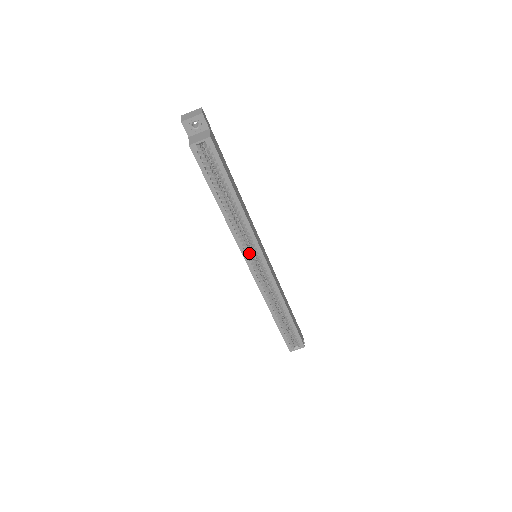
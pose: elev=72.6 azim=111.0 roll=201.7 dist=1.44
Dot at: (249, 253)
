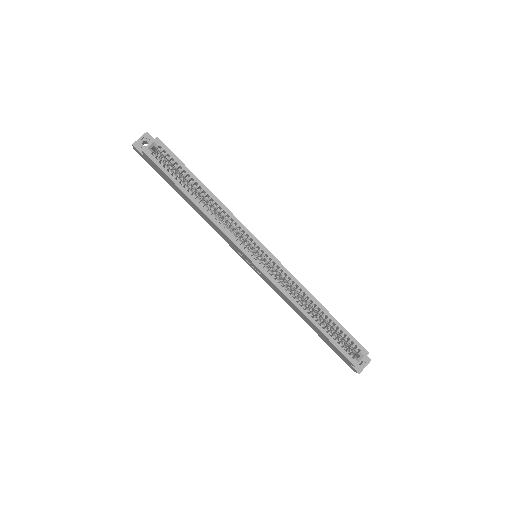
Dot at: (243, 244)
